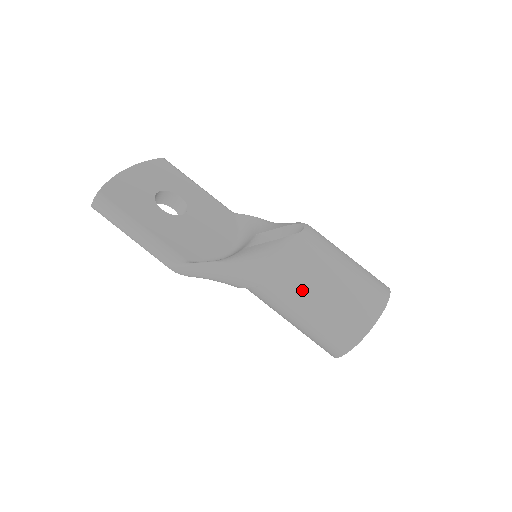
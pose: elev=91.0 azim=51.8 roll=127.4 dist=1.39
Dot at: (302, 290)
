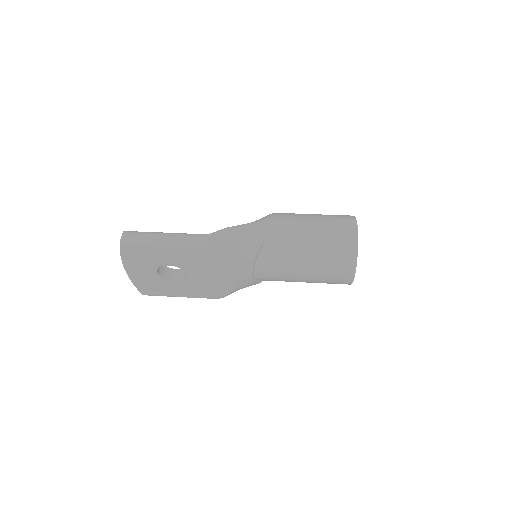
Dot at: (299, 217)
